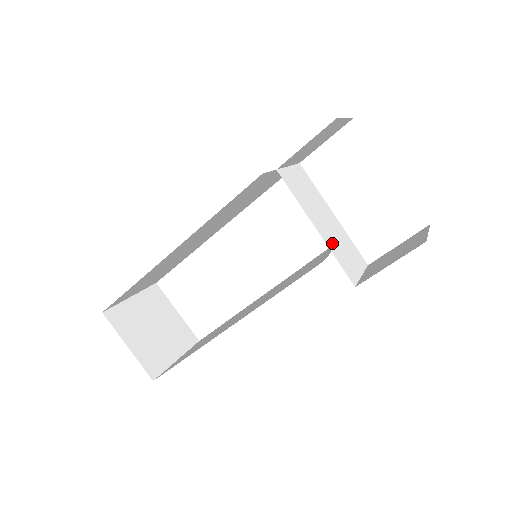
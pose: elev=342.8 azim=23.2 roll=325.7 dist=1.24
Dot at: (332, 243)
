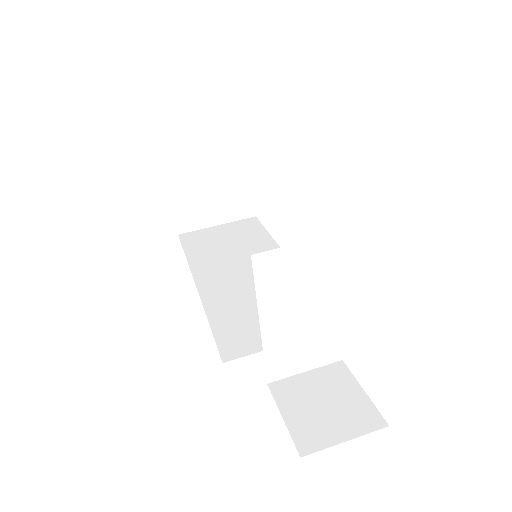
Dot at: (280, 341)
